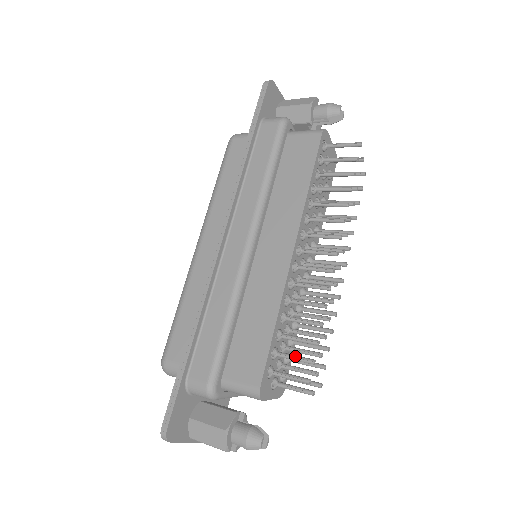
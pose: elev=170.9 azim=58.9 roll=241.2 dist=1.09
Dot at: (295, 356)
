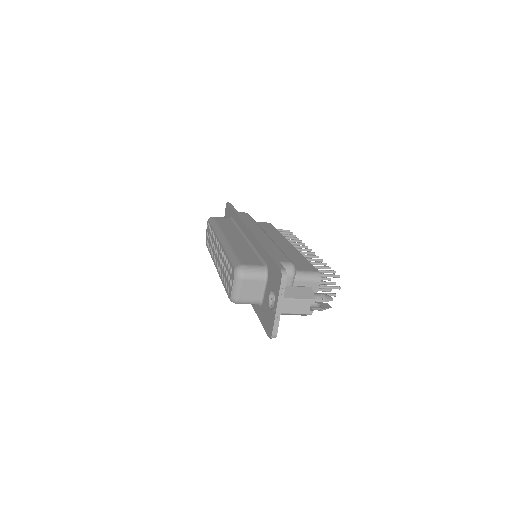
Dot at: (323, 270)
